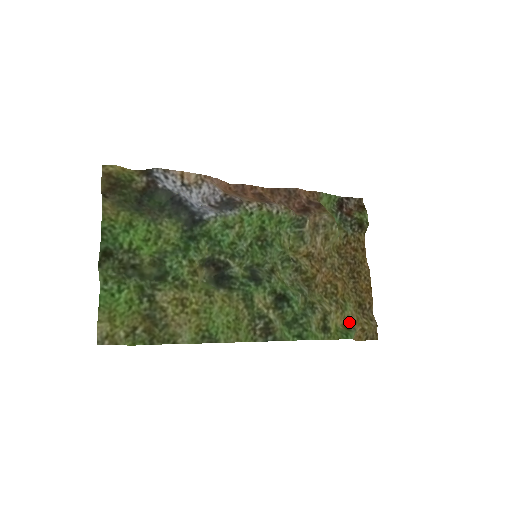
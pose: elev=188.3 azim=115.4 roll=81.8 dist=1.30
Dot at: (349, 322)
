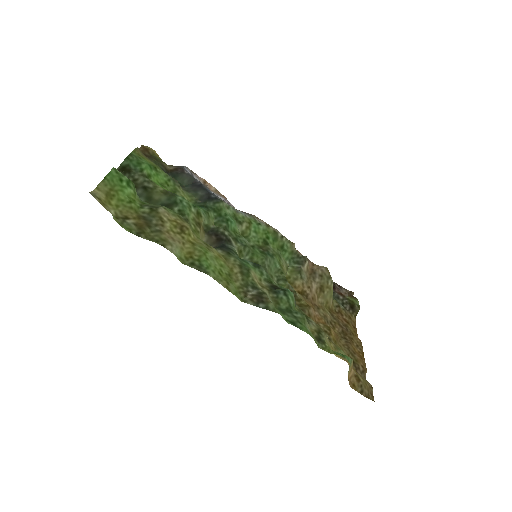
Dot at: occluded
